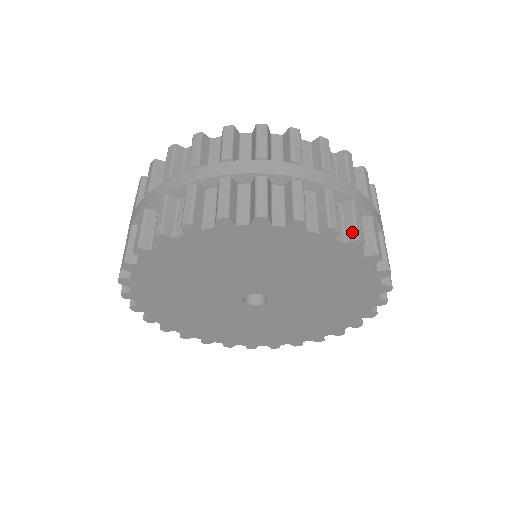
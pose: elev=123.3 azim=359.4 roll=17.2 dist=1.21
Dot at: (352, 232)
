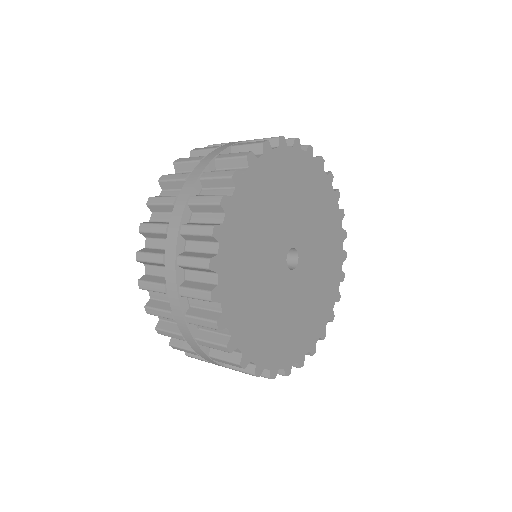
Dot at: occluded
